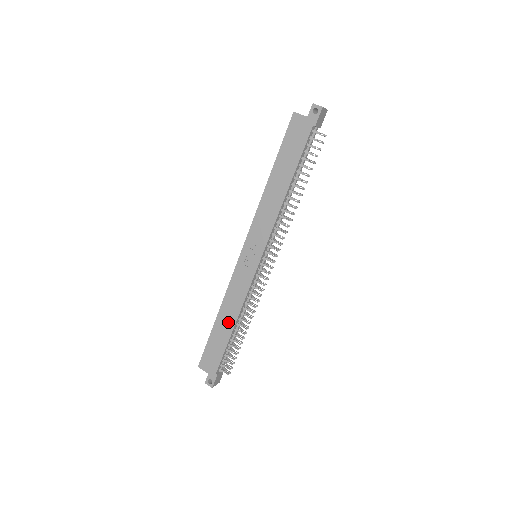
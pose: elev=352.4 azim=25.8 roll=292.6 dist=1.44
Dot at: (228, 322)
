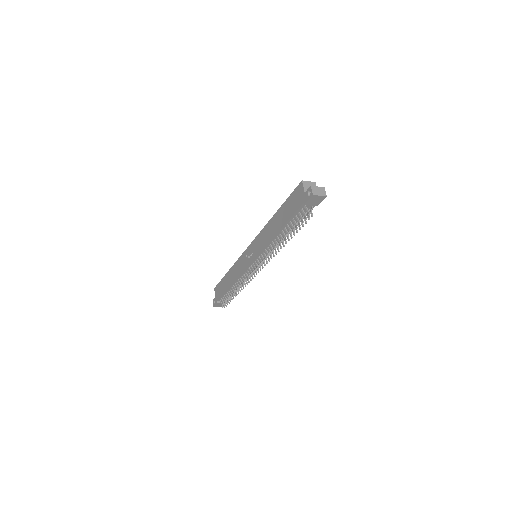
Dot at: (230, 280)
